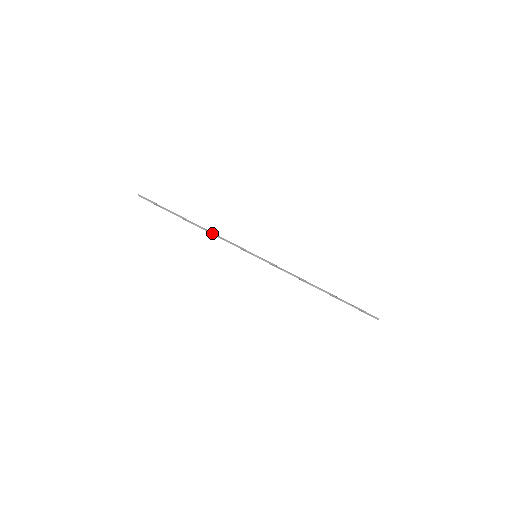
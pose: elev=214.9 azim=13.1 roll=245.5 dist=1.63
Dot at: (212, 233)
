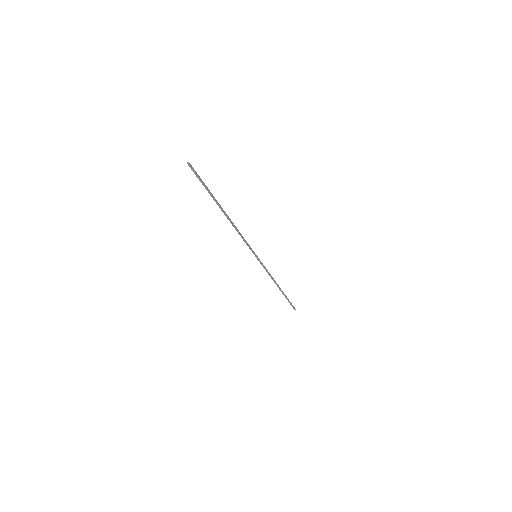
Dot at: occluded
